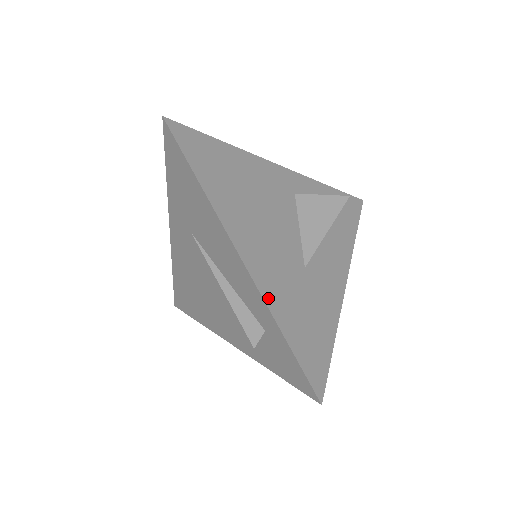
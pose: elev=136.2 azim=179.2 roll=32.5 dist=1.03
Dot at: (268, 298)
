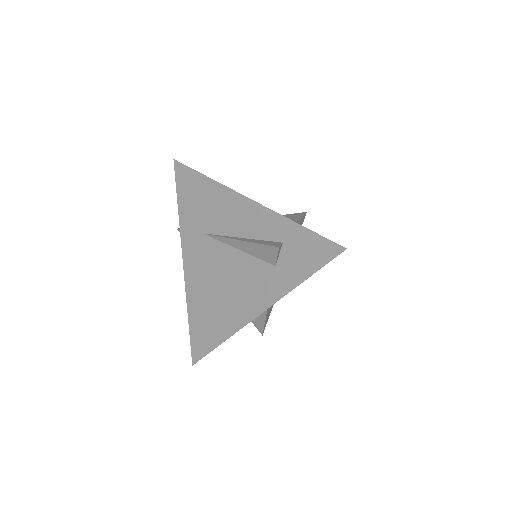
Dot at: (276, 213)
